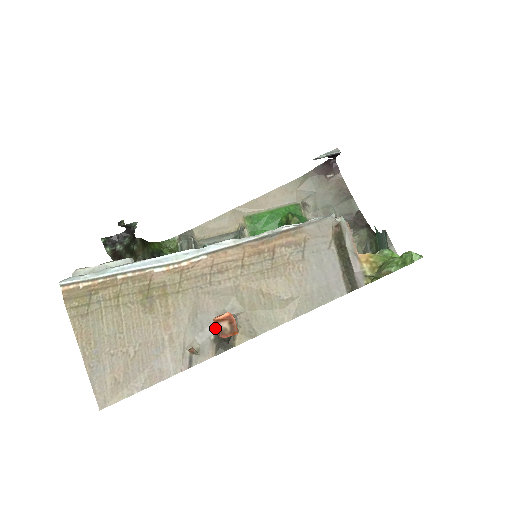
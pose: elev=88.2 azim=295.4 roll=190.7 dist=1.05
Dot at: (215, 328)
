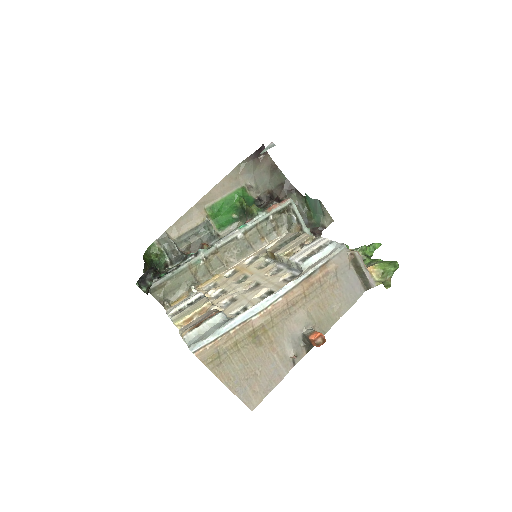
Dot at: (302, 339)
